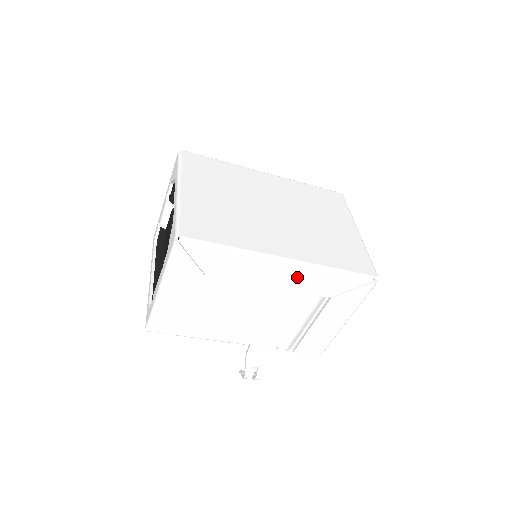
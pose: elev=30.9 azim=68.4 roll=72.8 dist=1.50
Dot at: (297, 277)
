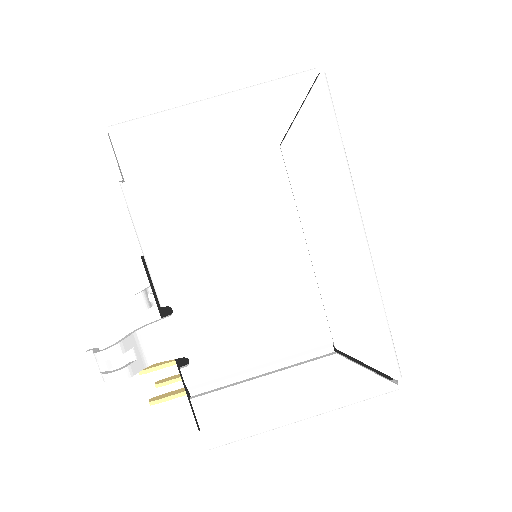
Dot at: (347, 274)
